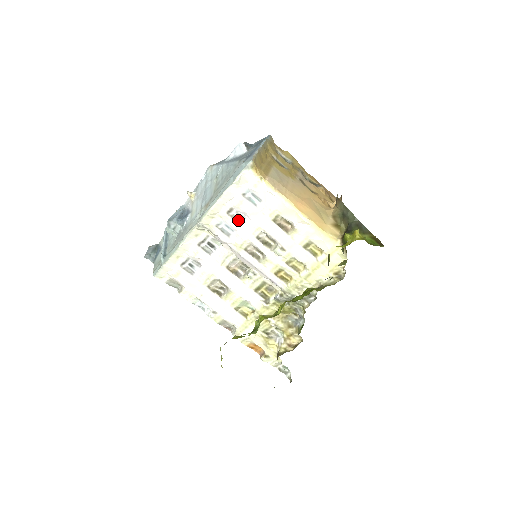
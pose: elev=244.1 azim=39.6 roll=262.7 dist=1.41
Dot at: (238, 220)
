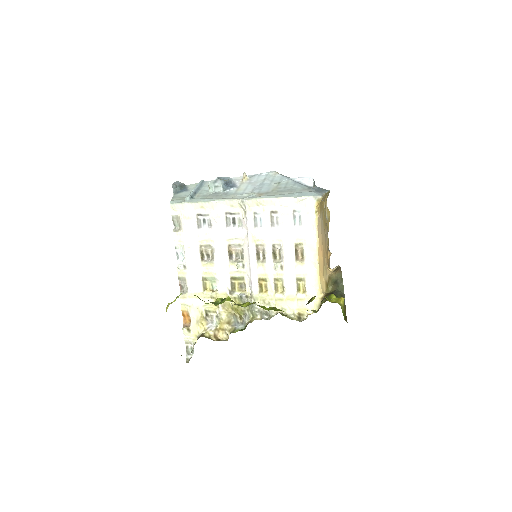
Dot at: (273, 223)
